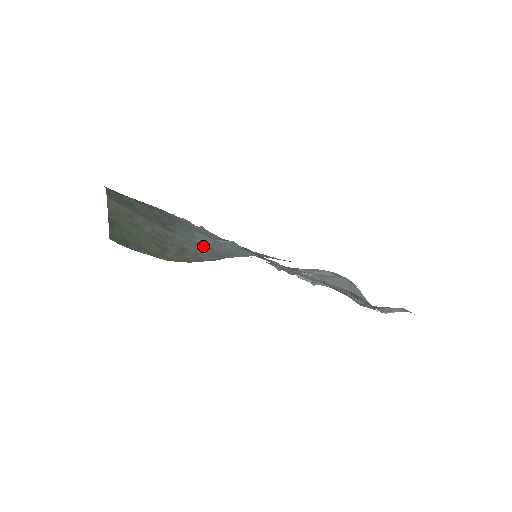
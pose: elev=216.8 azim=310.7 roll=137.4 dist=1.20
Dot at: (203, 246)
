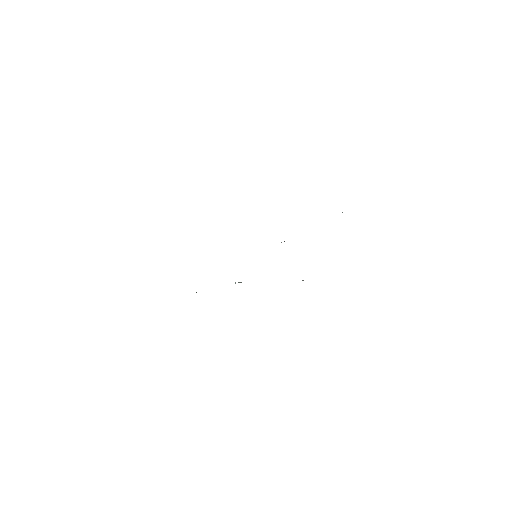
Dot at: occluded
